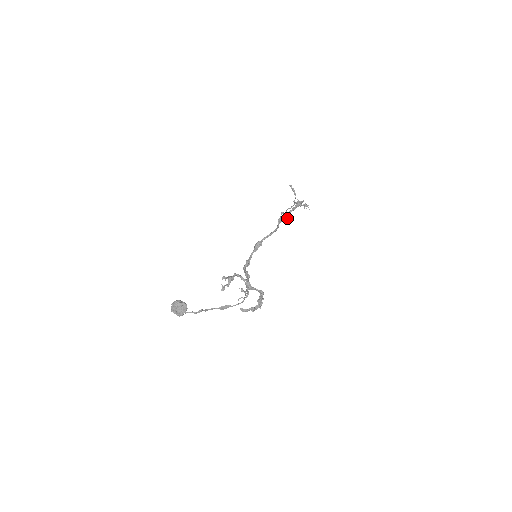
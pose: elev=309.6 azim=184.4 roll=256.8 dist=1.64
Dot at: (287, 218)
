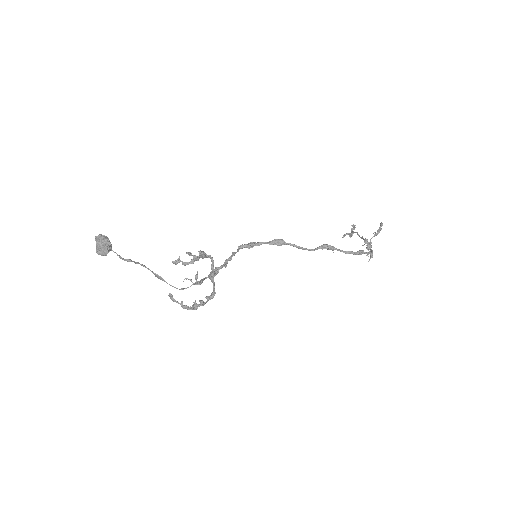
Dot at: (351, 234)
